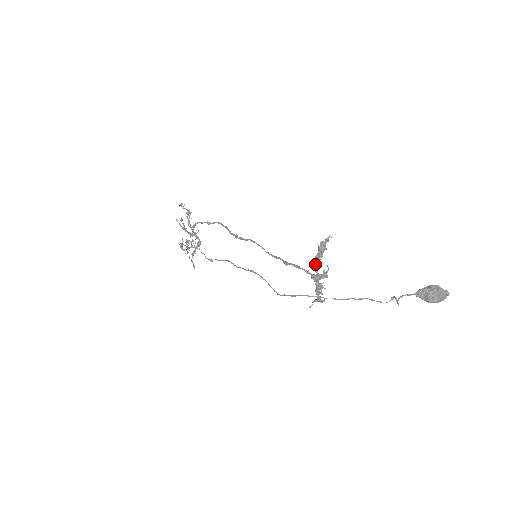
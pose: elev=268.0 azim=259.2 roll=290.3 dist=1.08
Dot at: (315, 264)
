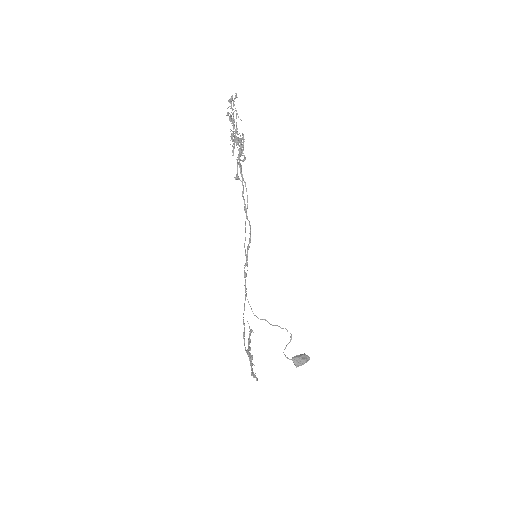
Dot at: (249, 360)
